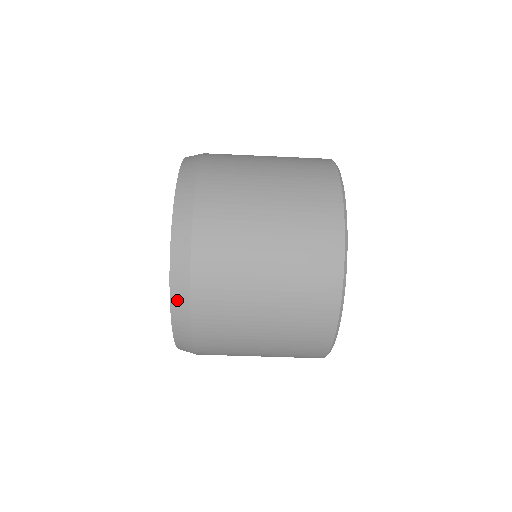
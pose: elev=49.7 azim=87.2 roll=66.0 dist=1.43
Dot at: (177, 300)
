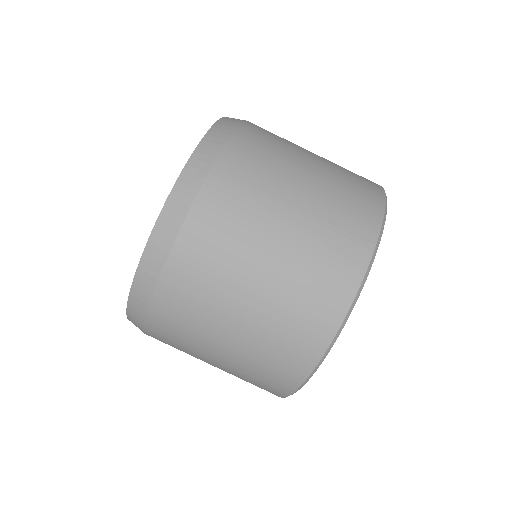
Dot at: (137, 296)
